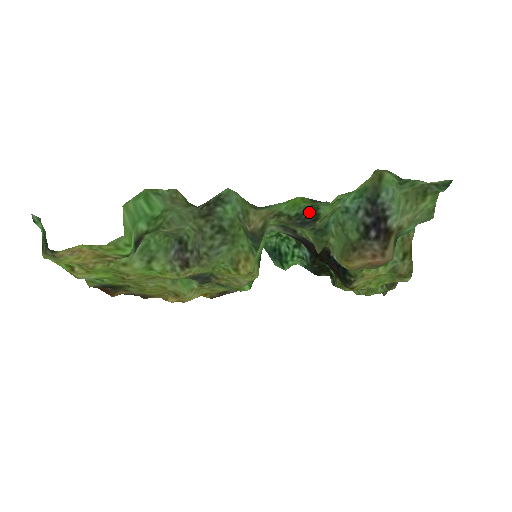
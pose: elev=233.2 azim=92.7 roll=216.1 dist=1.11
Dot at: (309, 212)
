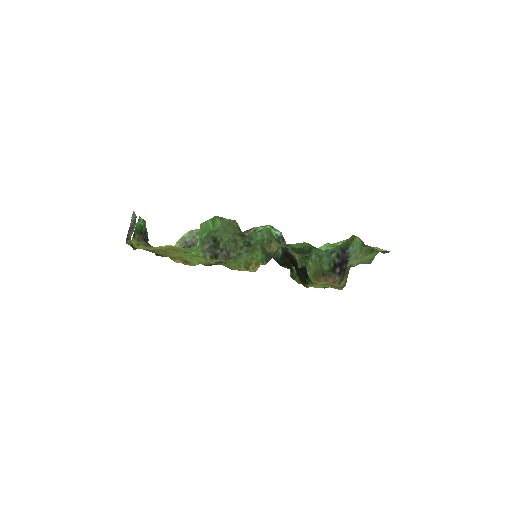
Dot at: (306, 249)
